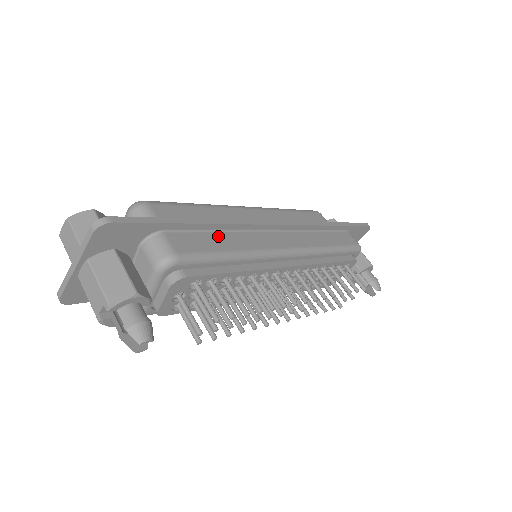
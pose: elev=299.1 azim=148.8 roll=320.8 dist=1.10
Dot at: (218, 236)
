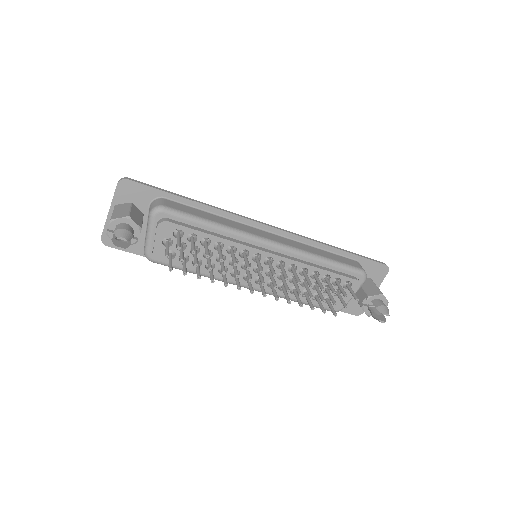
Dot at: (207, 214)
